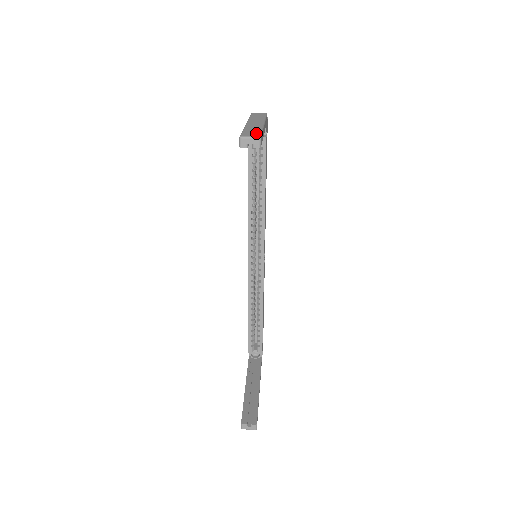
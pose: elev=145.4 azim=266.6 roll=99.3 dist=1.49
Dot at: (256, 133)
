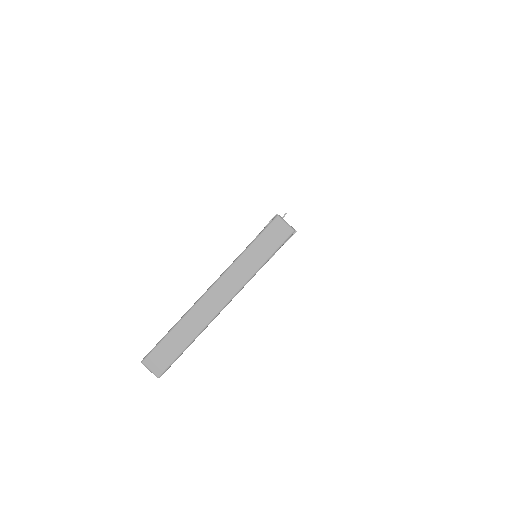
Dot at: (168, 359)
